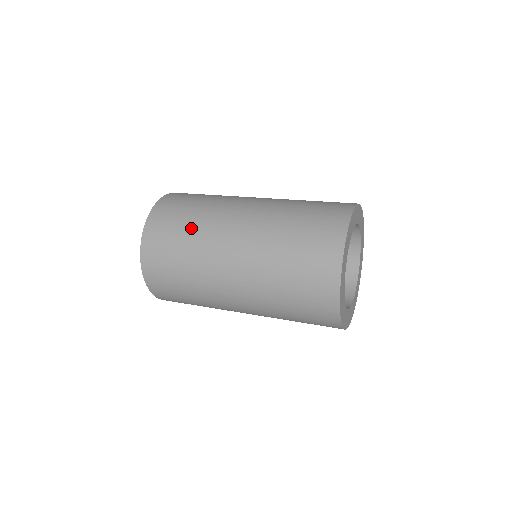
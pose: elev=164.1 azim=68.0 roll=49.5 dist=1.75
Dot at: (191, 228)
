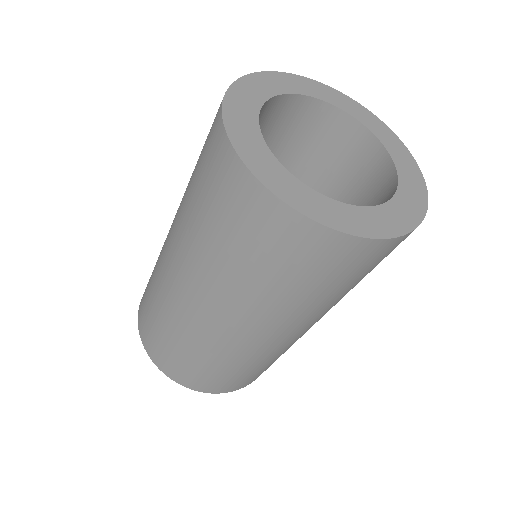
Dot at: (152, 279)
